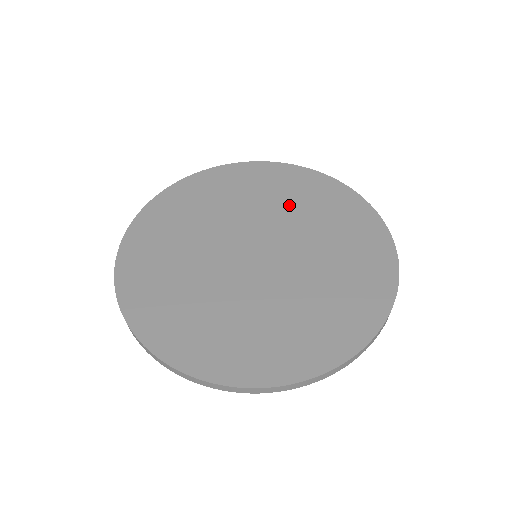
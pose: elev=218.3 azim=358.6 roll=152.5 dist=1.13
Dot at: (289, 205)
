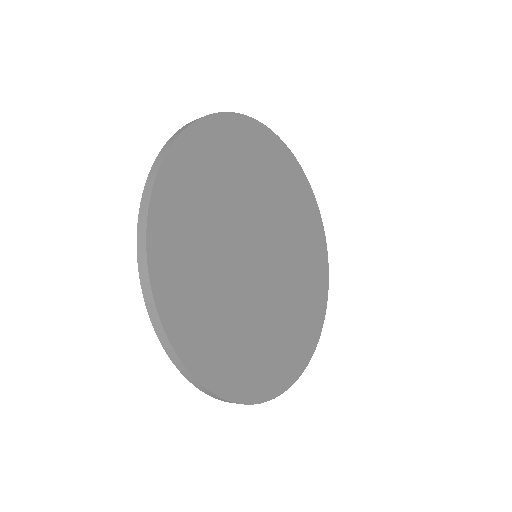
Dot at: (301, 262)
